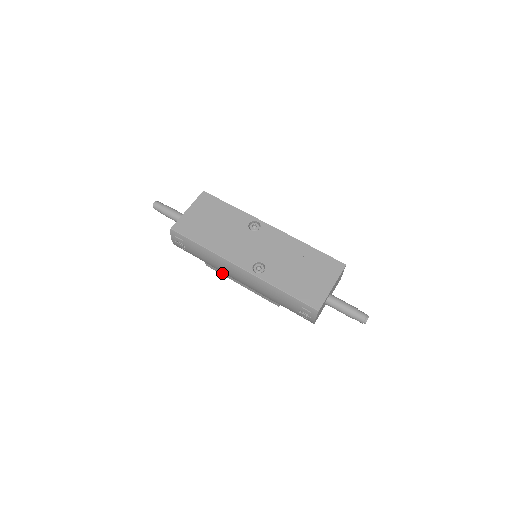
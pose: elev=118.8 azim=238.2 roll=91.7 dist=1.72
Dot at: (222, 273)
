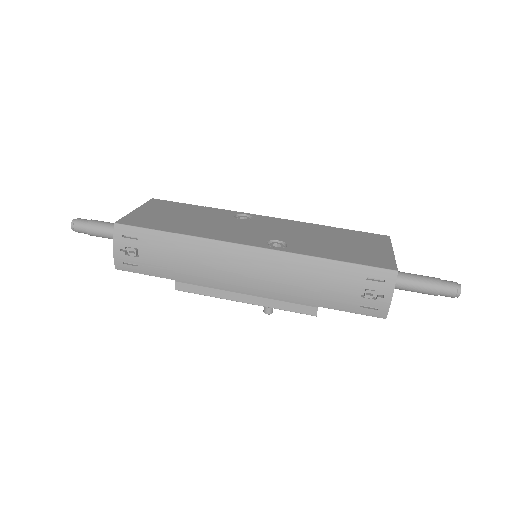
Dot at: (207, 291)
